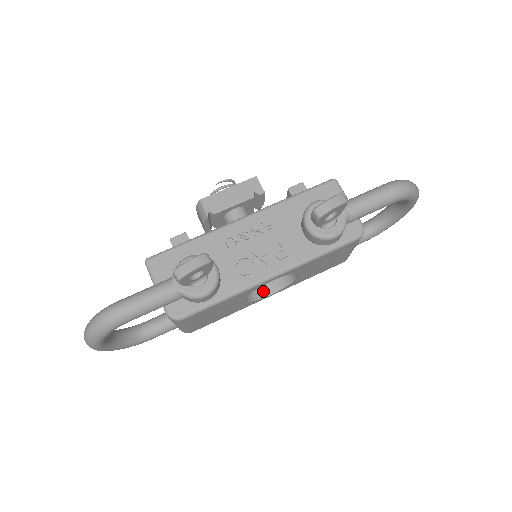
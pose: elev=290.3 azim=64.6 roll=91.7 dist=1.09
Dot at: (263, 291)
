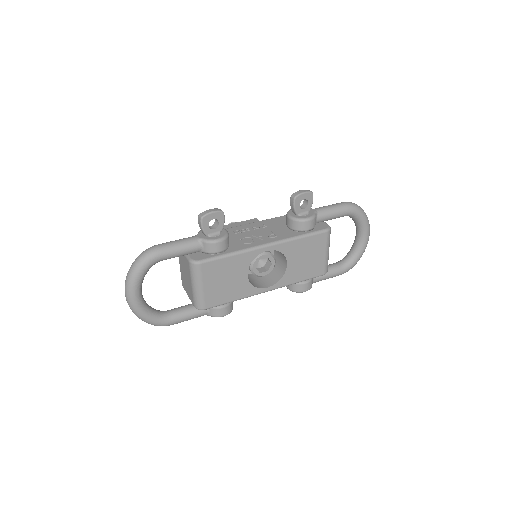
Dot at: (262, 285)
